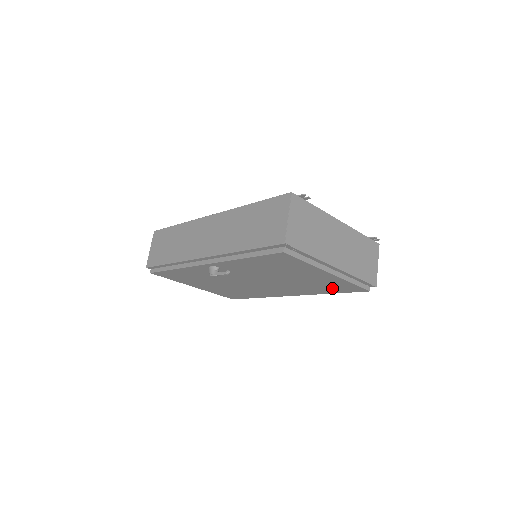
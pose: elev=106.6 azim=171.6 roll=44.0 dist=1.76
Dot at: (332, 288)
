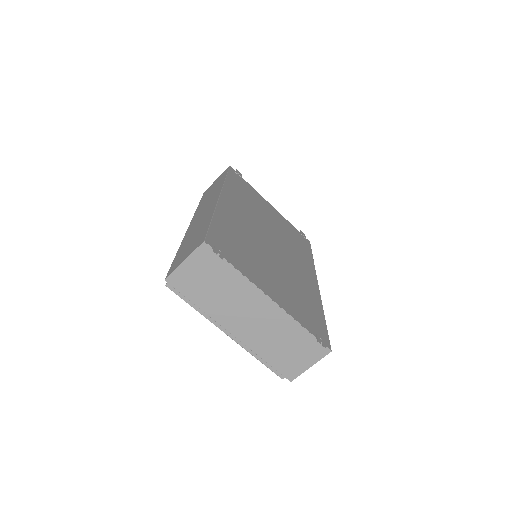
Dot at: occluded
